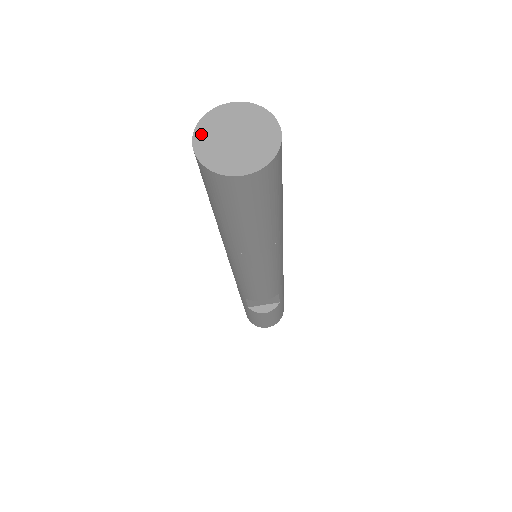
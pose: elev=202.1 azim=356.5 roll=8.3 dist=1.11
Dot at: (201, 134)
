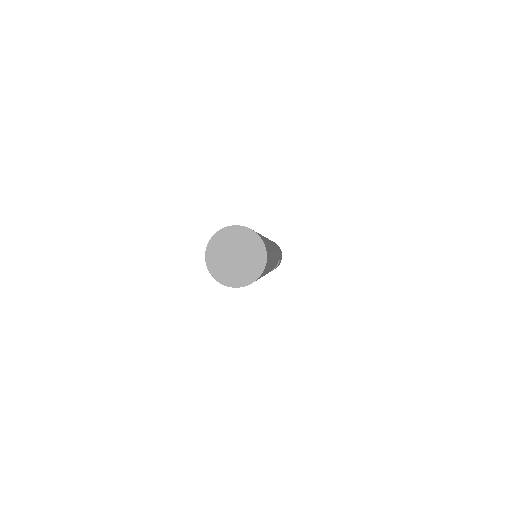
Dot at: (212, 264)
